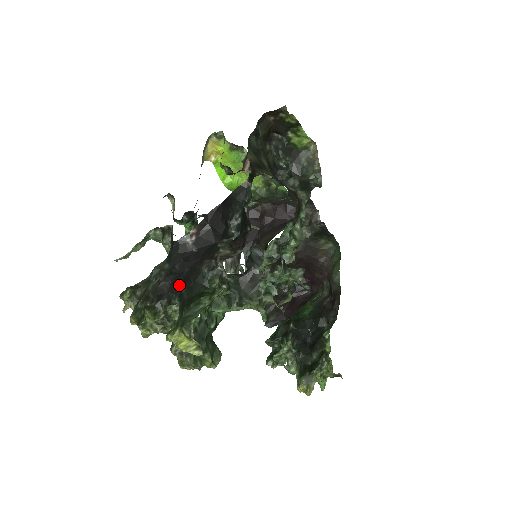
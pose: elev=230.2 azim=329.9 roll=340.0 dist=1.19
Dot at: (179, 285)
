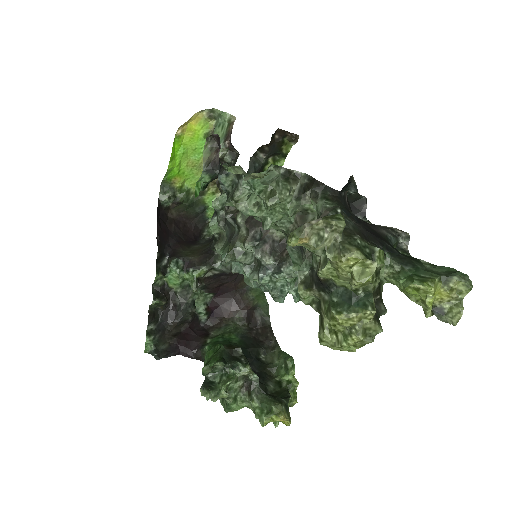
Dot at: (380, 238)
